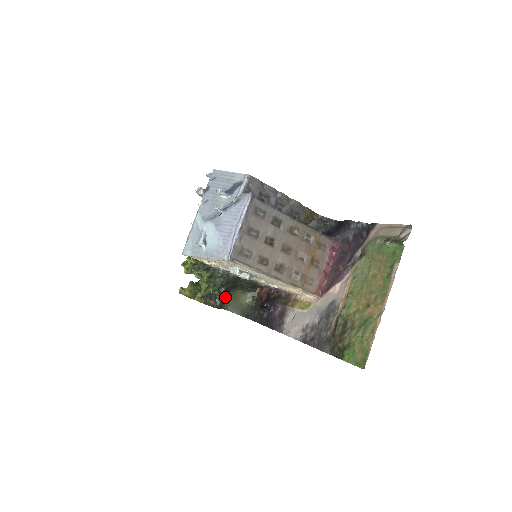
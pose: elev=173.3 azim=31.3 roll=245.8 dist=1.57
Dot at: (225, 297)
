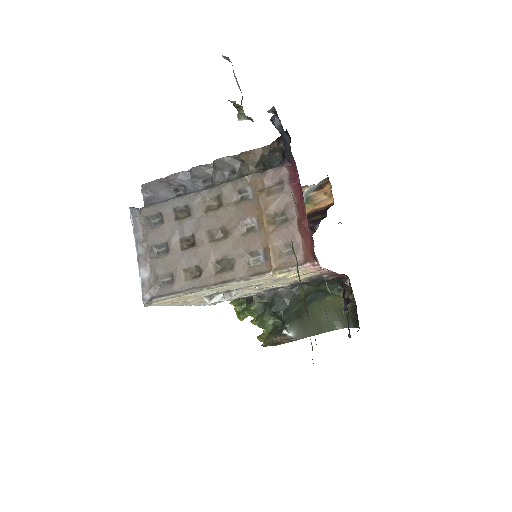
Dot at: (315, 316)
